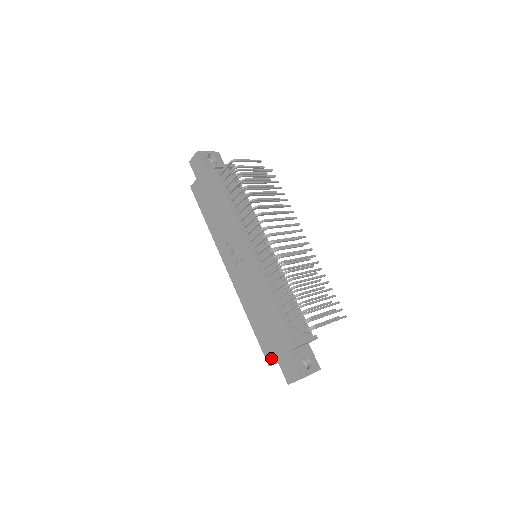
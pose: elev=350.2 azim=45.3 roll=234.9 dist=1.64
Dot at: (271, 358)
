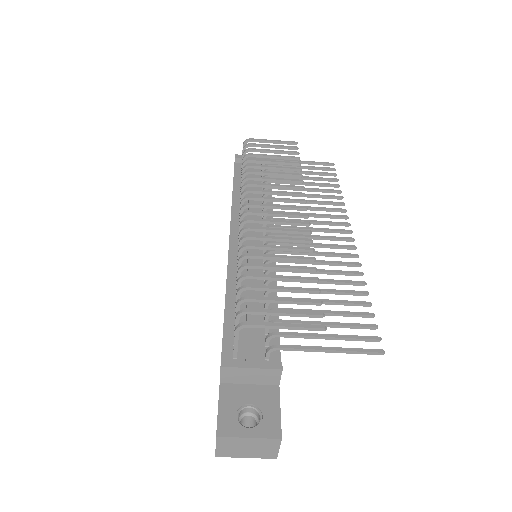
Dot at: occluded
